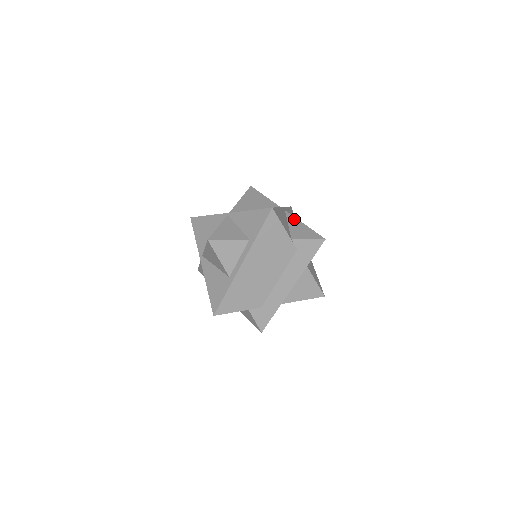
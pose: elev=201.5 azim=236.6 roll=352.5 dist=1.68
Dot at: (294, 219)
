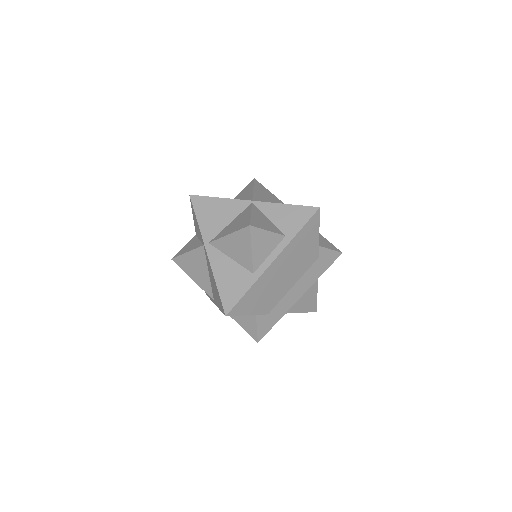
Dot at: occluded
